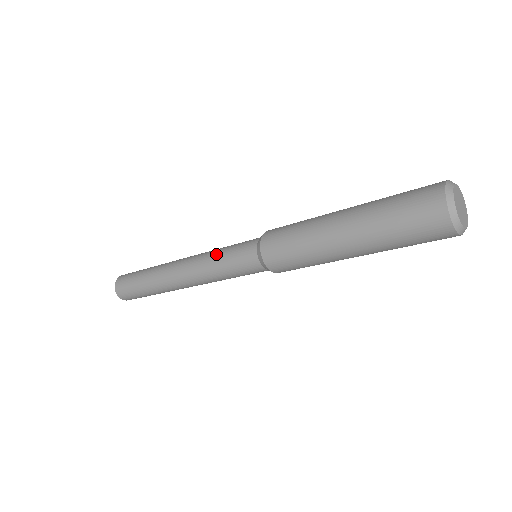
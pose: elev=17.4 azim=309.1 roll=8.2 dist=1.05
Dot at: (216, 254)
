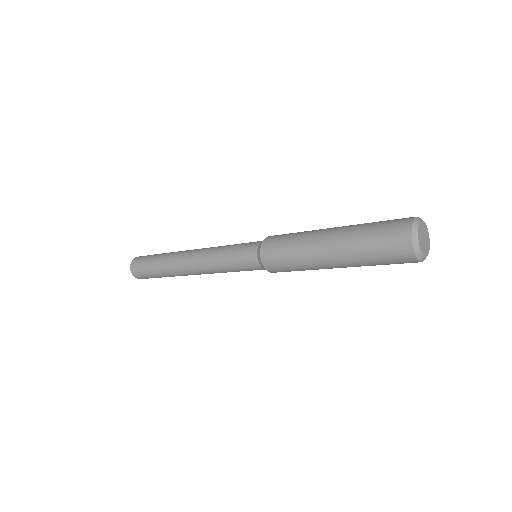
Dot at: (221, 257)
